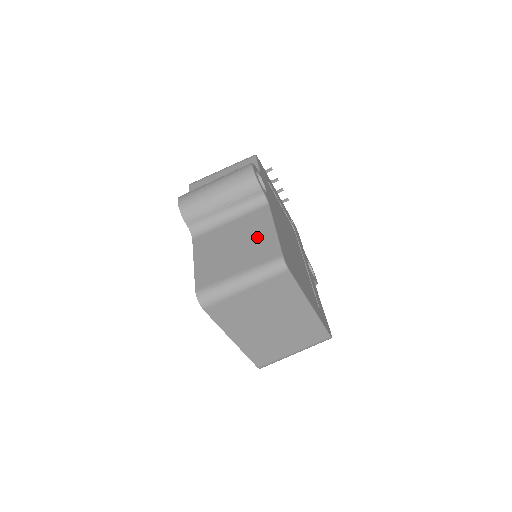
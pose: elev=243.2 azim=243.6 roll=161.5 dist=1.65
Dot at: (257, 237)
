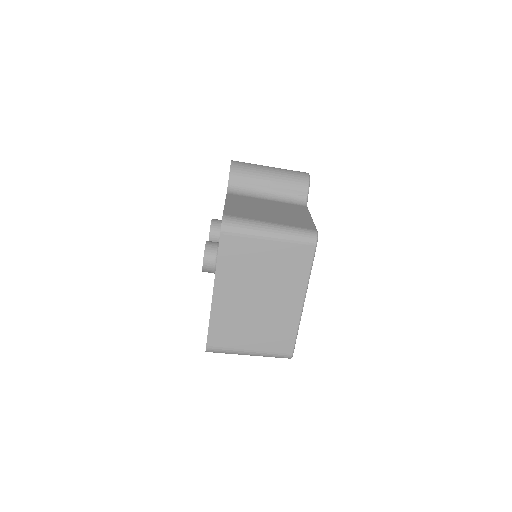
Dot at: (294, 215)
